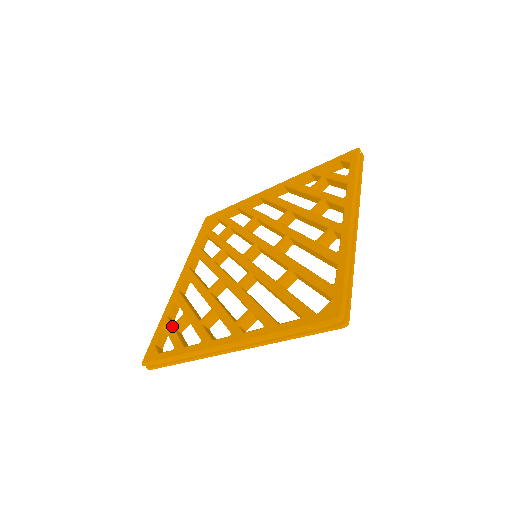
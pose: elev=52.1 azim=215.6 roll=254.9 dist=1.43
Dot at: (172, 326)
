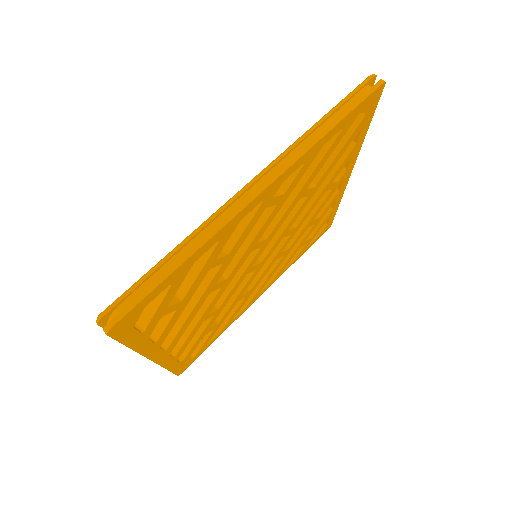
Dot at: occluded
